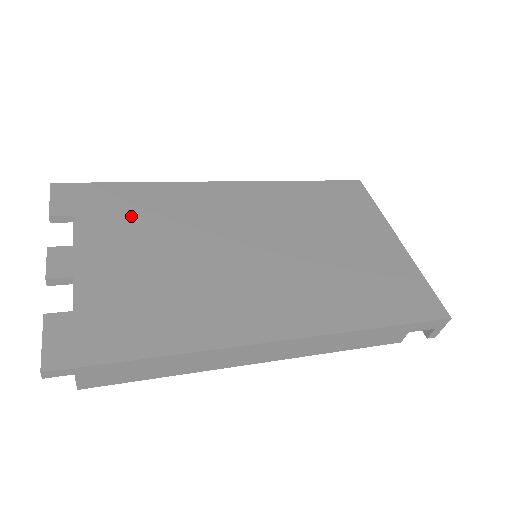
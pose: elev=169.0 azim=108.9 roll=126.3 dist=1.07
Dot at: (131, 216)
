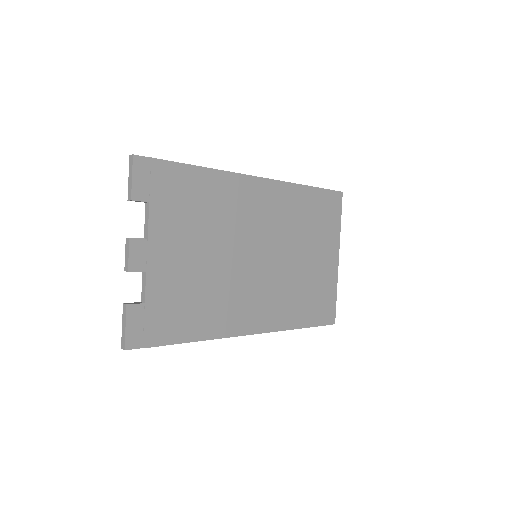
Dot at: (190, 210)
